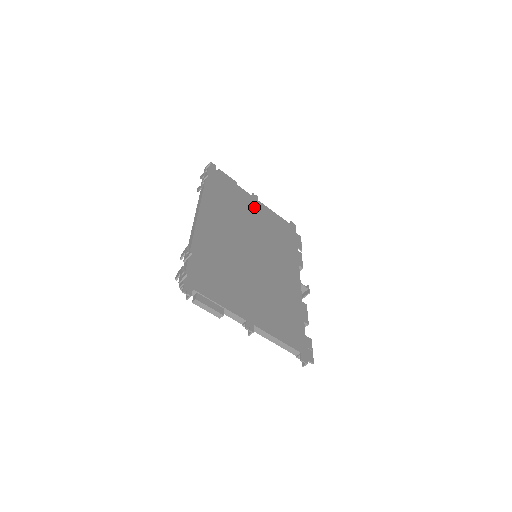
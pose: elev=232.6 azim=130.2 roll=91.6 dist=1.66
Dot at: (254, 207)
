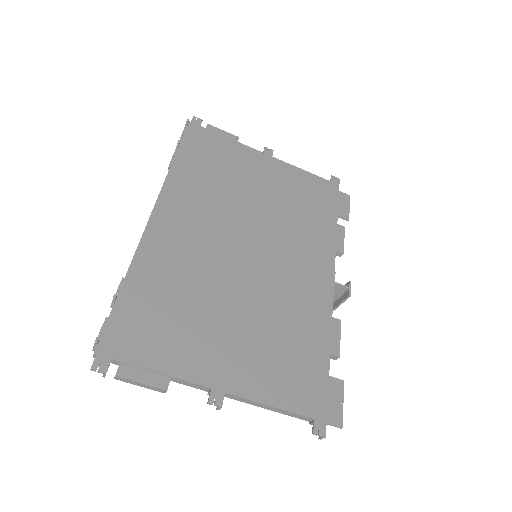
Dot at: (263, 171)
